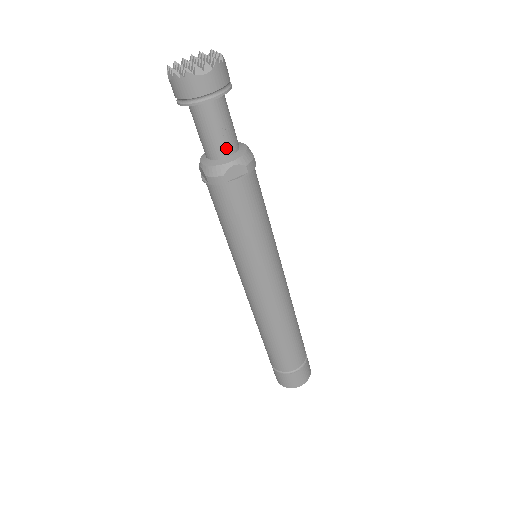
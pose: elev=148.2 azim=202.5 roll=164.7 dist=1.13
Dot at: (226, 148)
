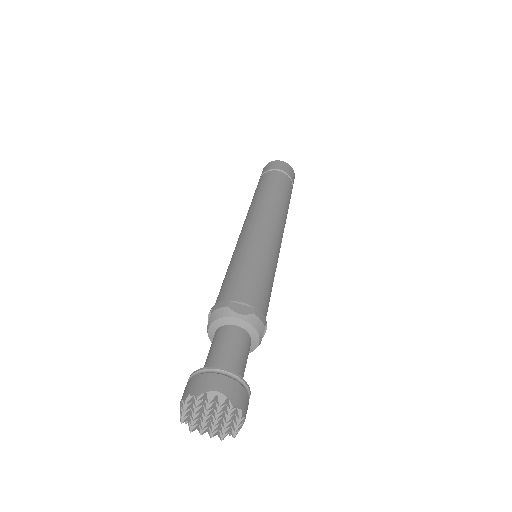
Dot at: (249, 350)
